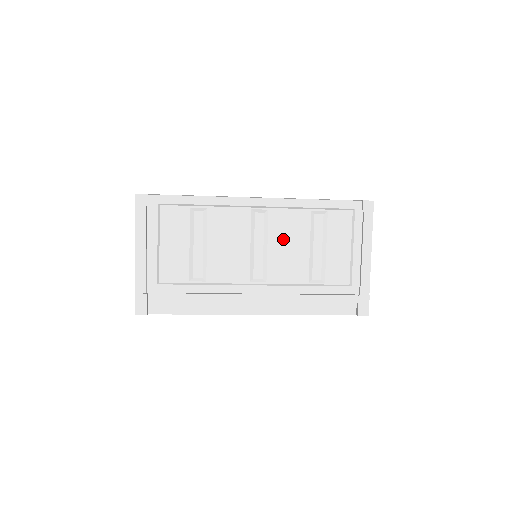
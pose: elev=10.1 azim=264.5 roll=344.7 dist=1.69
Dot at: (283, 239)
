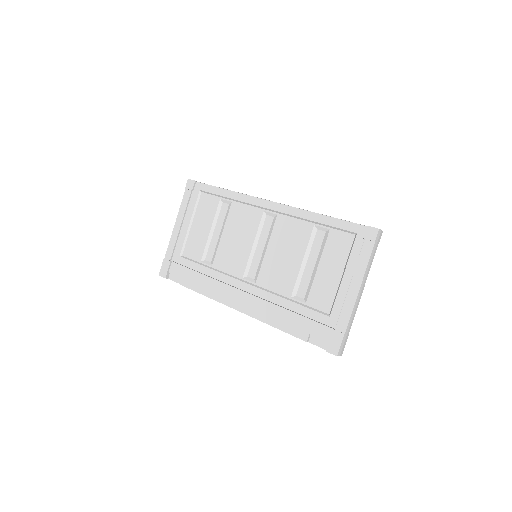
Dot at: (281, 246)
